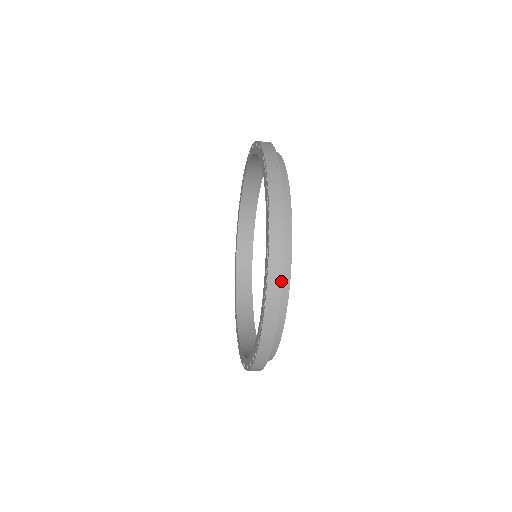
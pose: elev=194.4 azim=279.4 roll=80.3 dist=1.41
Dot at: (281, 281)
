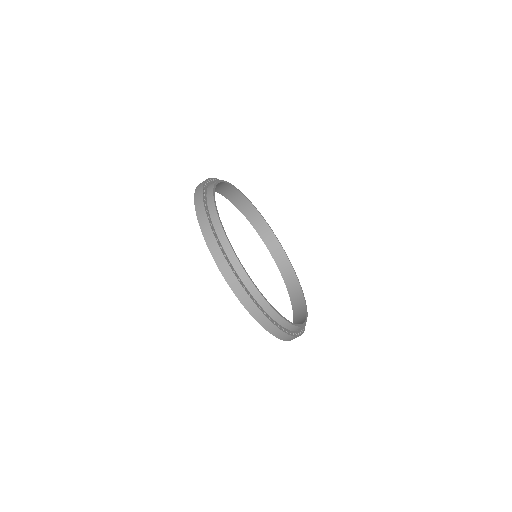
Dot at: (218, 247)
